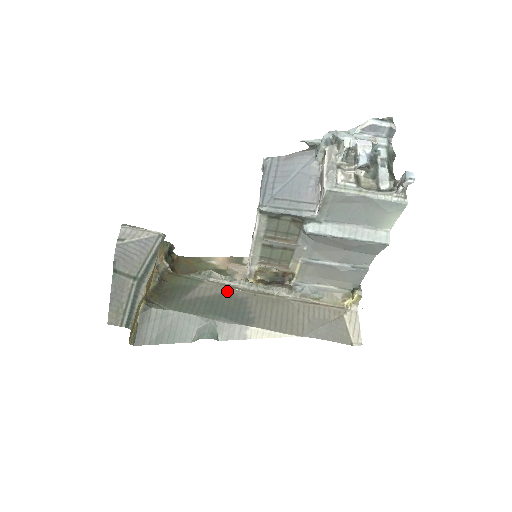
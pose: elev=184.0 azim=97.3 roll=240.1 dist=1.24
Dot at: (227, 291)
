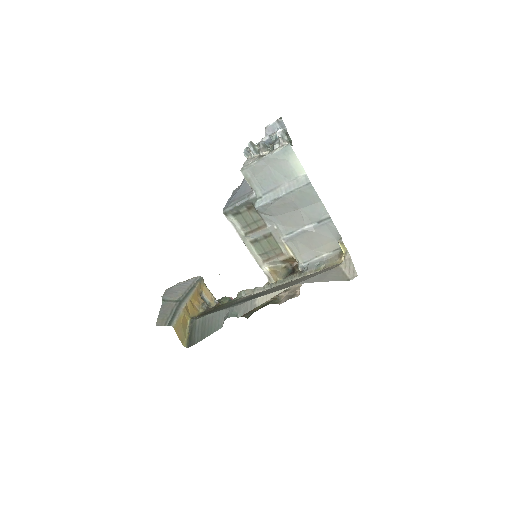
Dot at: (253, 295)
